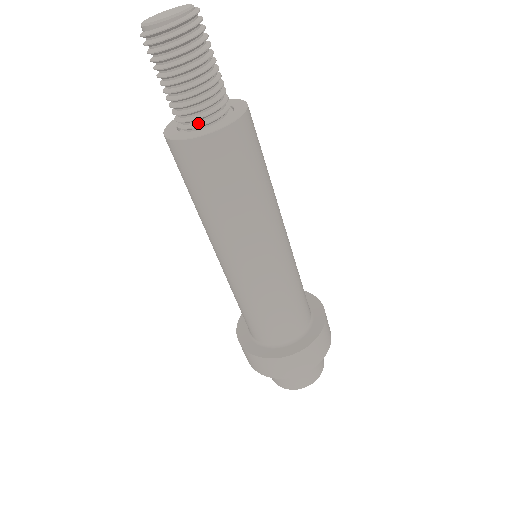
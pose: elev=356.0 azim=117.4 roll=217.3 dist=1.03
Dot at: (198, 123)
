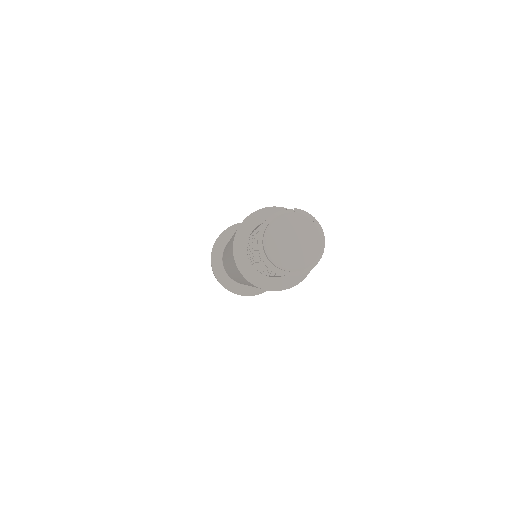
Dot at: occluded
